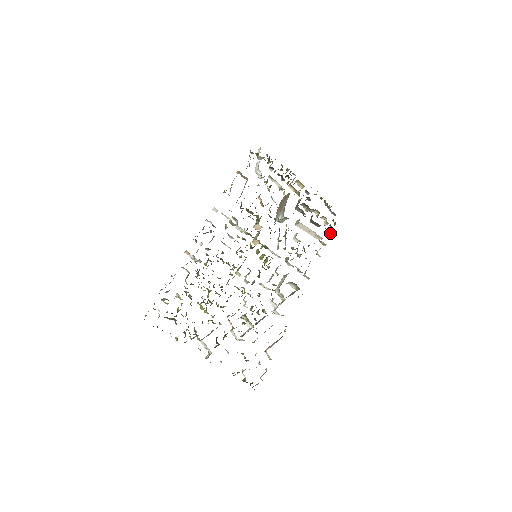
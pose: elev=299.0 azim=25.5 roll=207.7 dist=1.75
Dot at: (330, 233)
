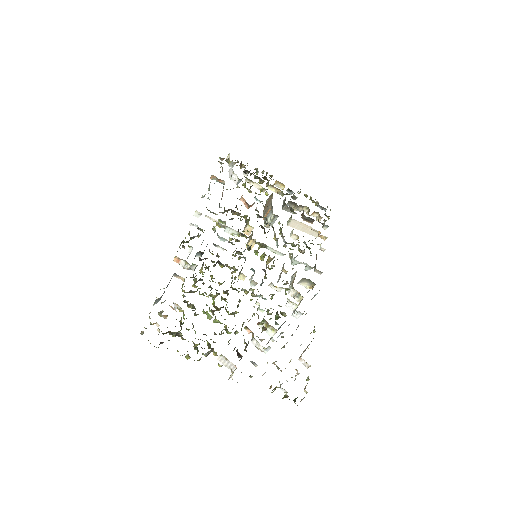
Dot at: (326, 227)
